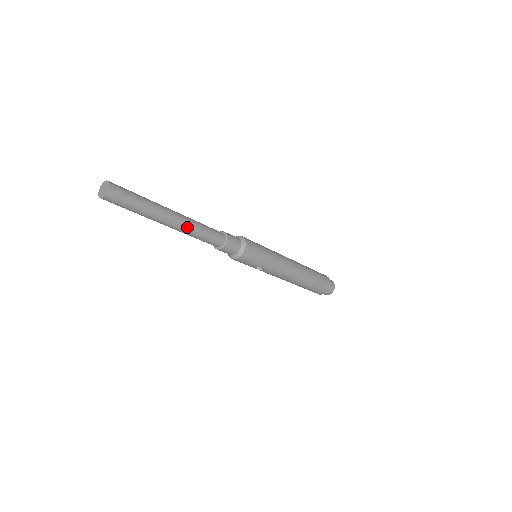
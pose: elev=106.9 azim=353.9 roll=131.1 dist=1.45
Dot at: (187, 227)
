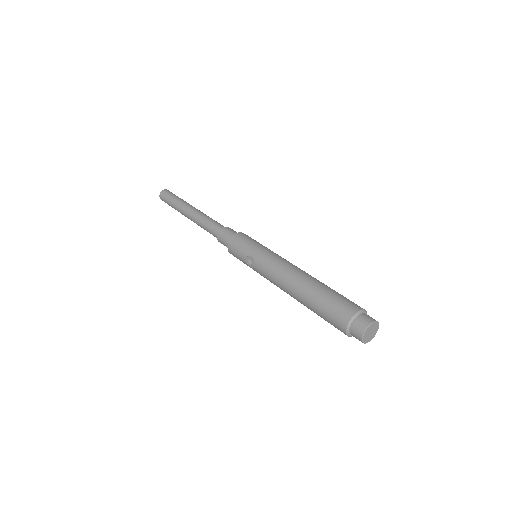
Dot at: (197, 215)
